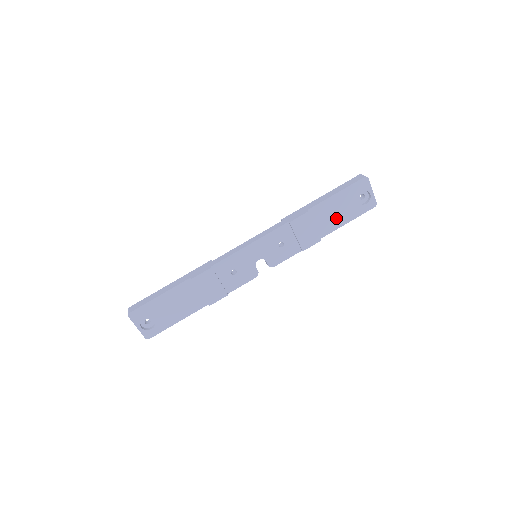
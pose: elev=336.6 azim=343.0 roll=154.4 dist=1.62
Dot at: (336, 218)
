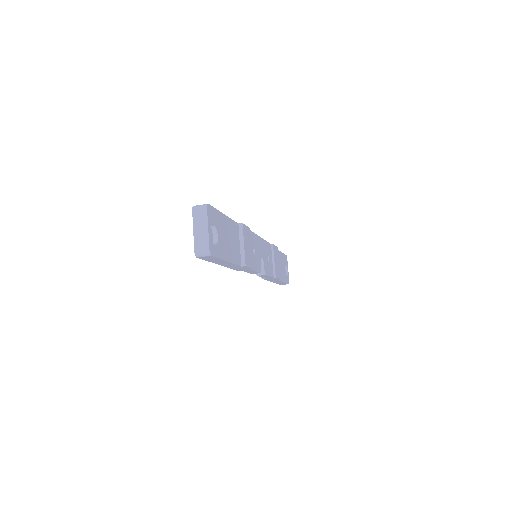
Dot at: (281, 271)
